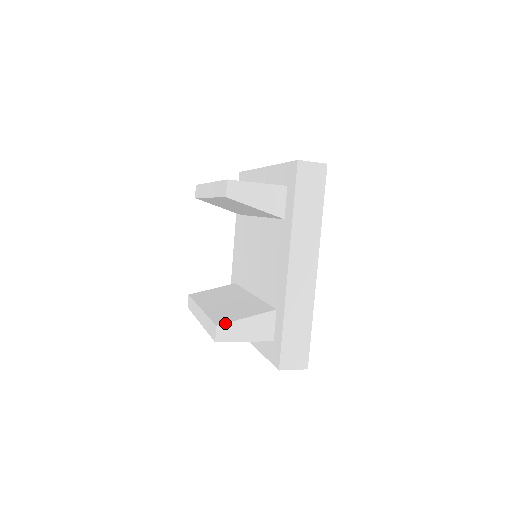
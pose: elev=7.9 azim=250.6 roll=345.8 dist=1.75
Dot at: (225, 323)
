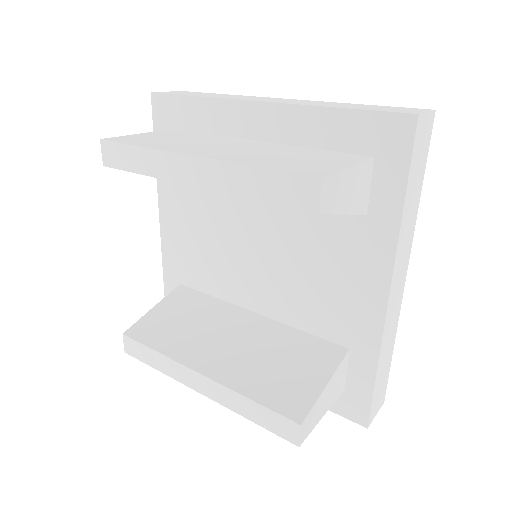
Dot at: (308, 413)
